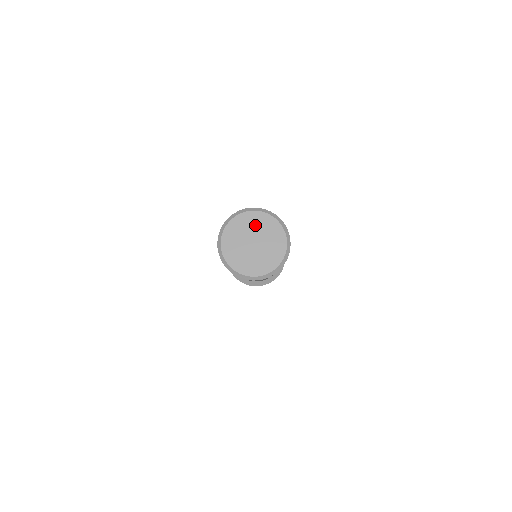
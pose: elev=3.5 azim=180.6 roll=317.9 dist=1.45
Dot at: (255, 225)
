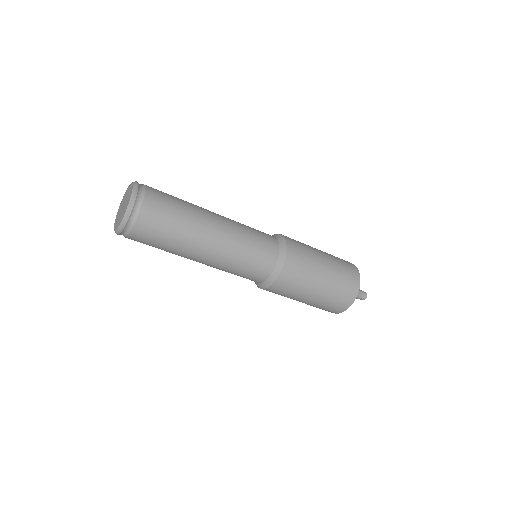
Dot at: (126, 195)
